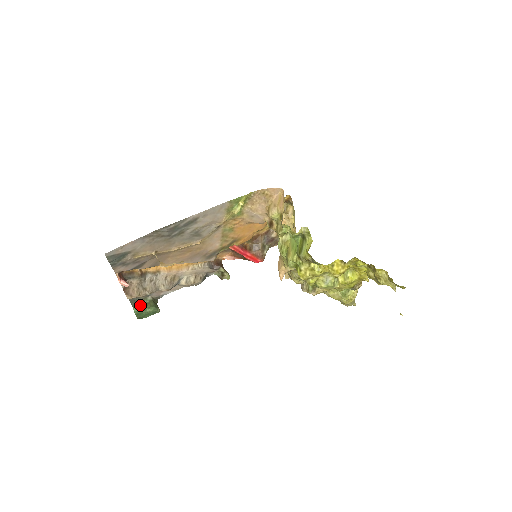
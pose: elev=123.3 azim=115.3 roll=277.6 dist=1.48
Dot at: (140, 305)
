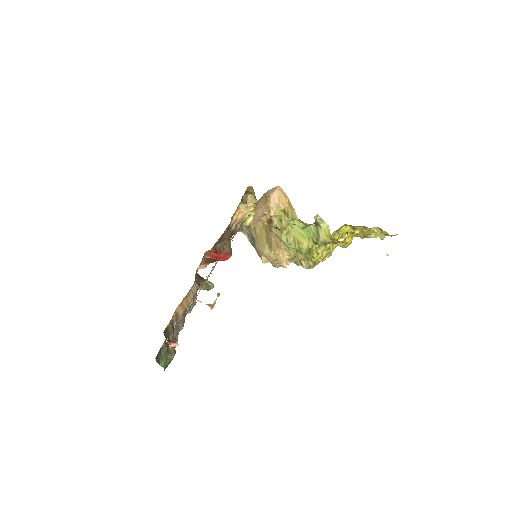
Dot at: (162, 357)
